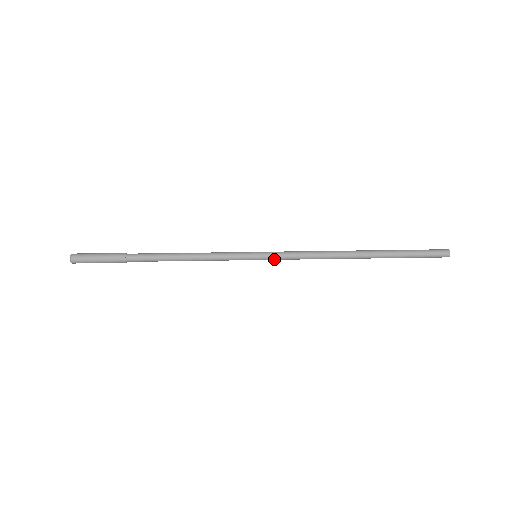
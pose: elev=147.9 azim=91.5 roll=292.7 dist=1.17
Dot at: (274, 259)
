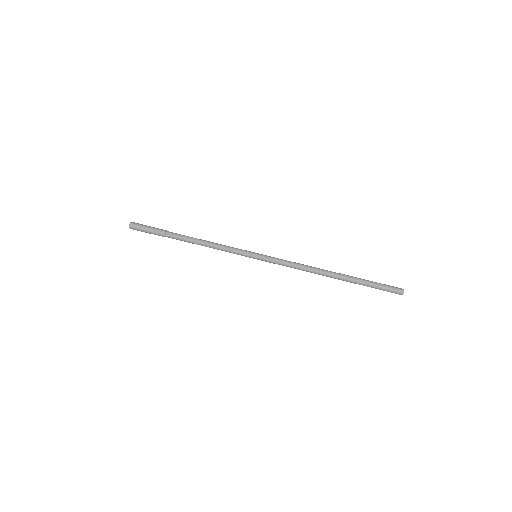
Dot at: occluded
